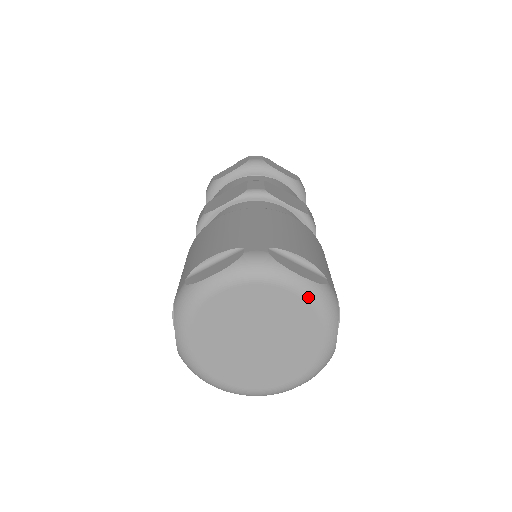
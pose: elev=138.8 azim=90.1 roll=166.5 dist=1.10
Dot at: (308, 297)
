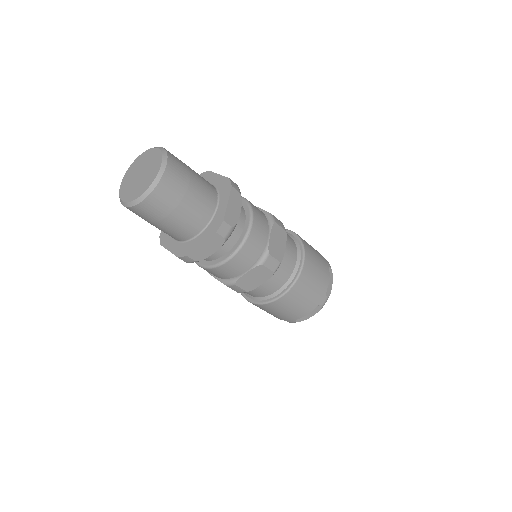
Dot at: occluded
